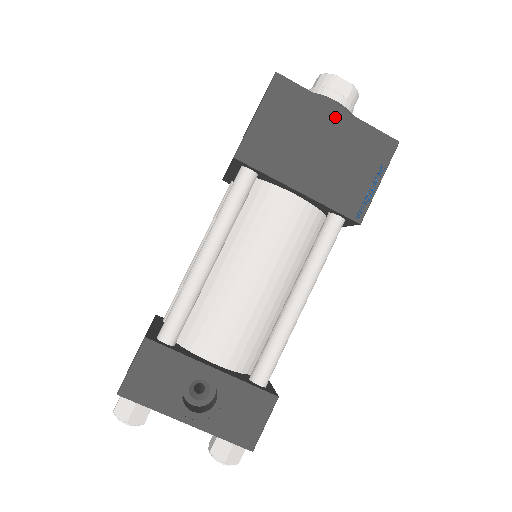
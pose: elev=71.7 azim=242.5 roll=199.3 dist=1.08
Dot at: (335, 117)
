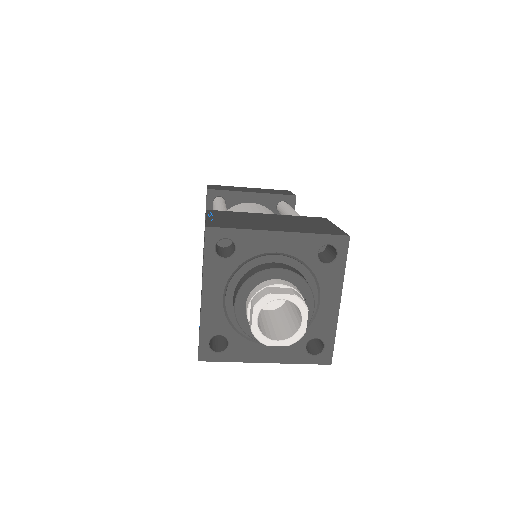
Dot at: occluded
